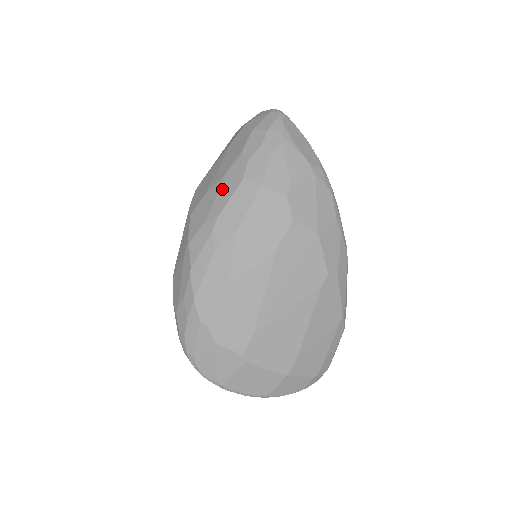
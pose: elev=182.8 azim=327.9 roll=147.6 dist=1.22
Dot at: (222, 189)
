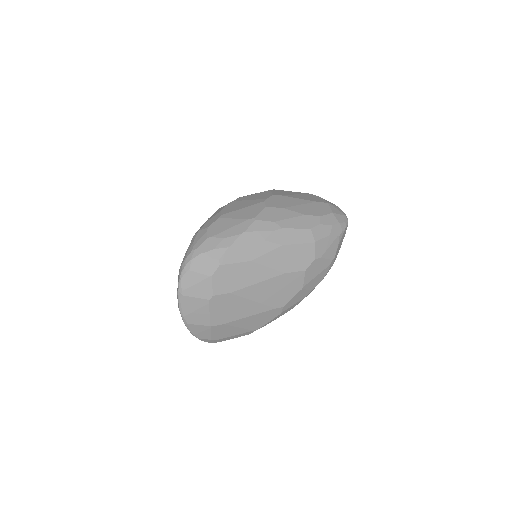
Dot at: (296, 219)
